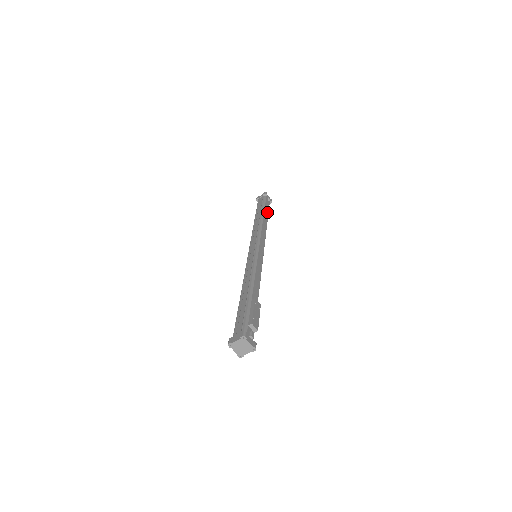
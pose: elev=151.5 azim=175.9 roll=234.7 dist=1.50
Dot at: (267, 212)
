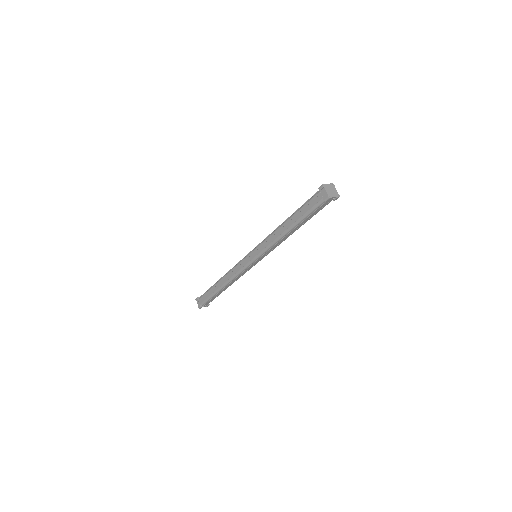
Dot at: occluded
